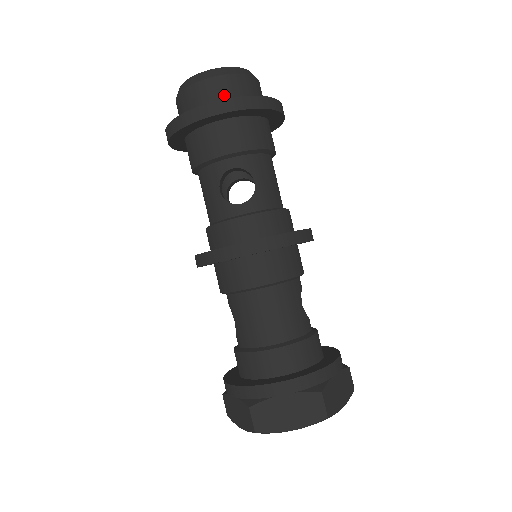
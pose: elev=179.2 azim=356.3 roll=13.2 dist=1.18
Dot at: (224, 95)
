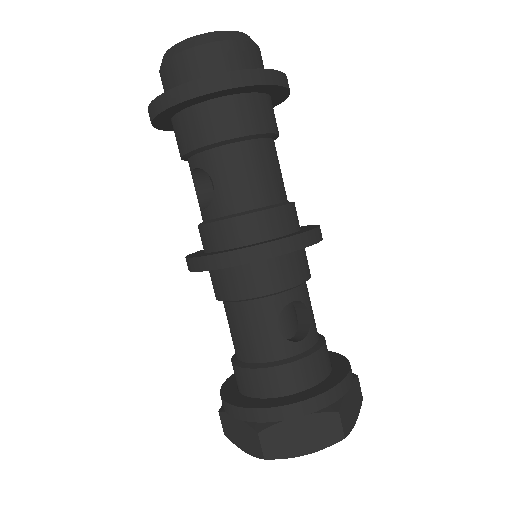
Dot at: (173, 83)
